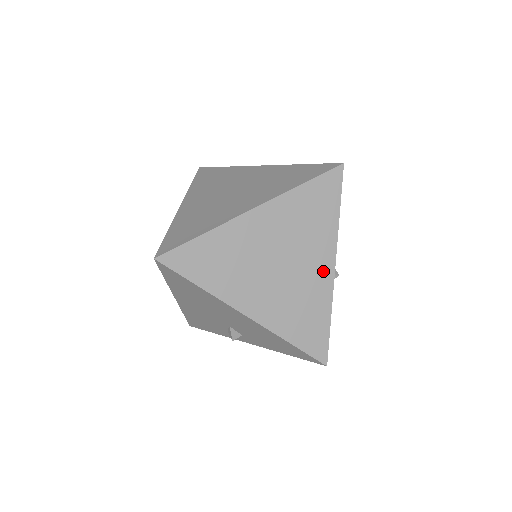
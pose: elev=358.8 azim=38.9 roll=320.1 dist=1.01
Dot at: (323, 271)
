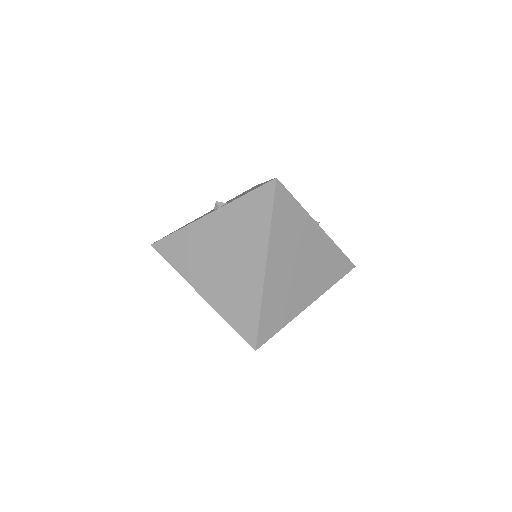
Dot at: (318, 238)
